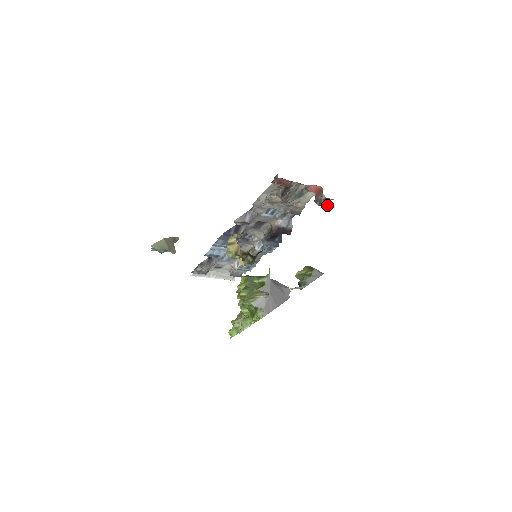
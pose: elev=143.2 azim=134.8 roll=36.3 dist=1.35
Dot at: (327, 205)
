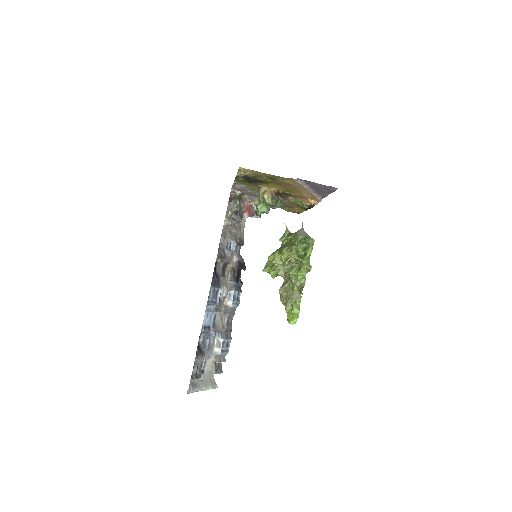
Dot at: occluded
